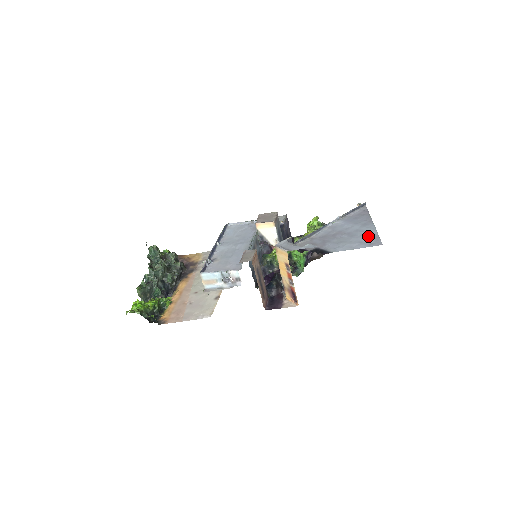
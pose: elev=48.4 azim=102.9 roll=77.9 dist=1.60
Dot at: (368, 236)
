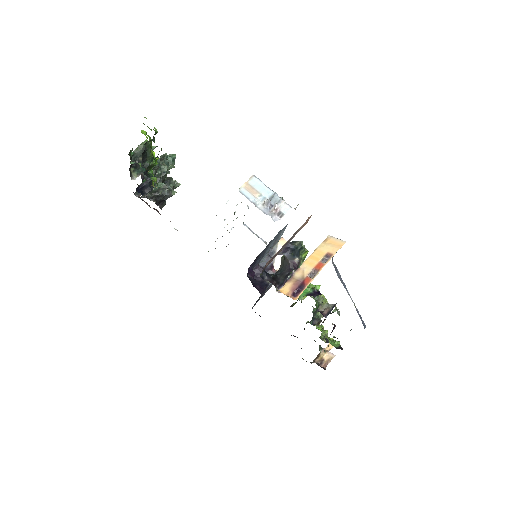
Dot at: occluded
